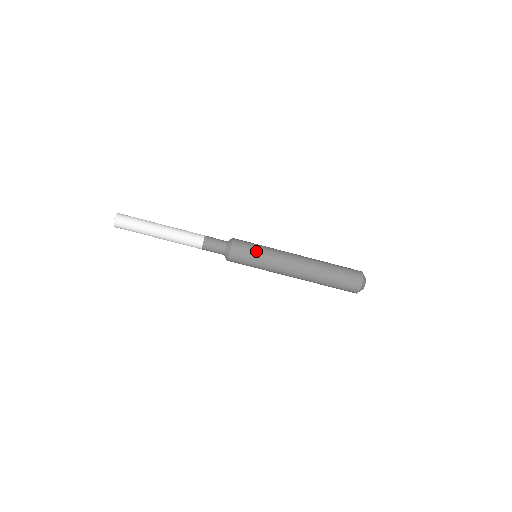
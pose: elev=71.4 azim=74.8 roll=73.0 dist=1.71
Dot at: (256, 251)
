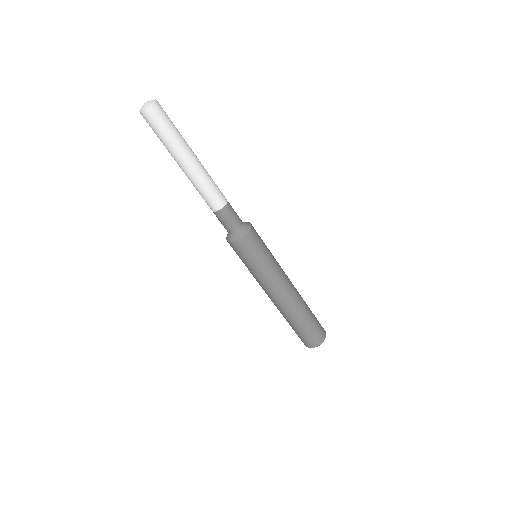
Dot at: (267, 251)
